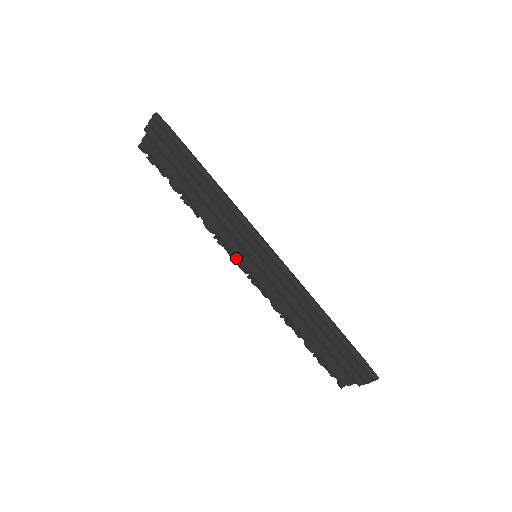
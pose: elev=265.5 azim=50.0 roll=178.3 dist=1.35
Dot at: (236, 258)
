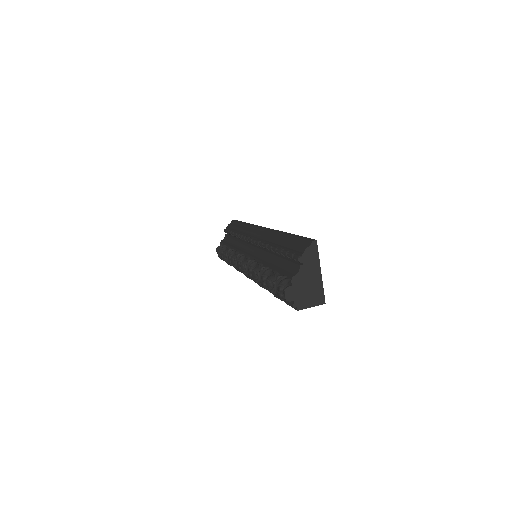
Dot at: occluded
